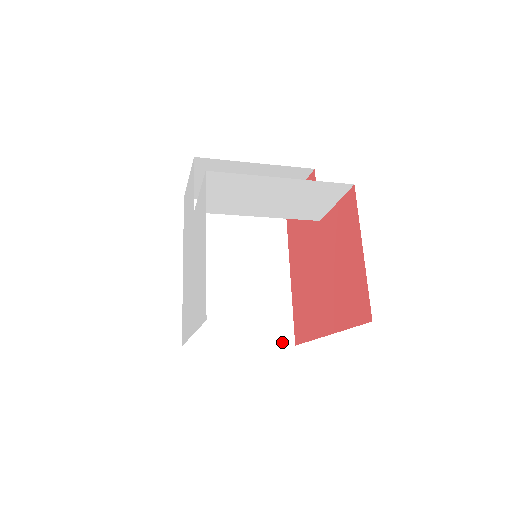
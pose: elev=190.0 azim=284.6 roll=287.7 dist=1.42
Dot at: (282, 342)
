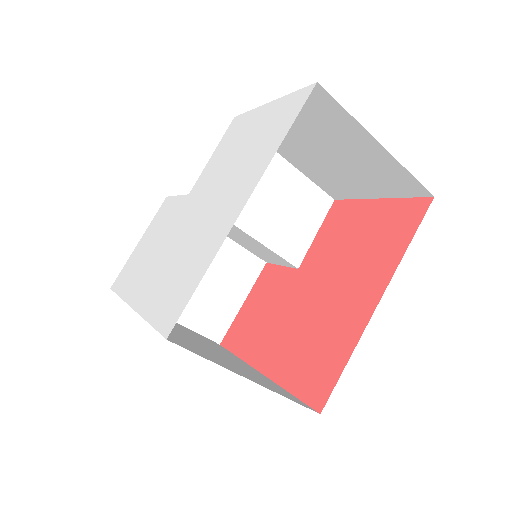
Dot at: (301, 404)
